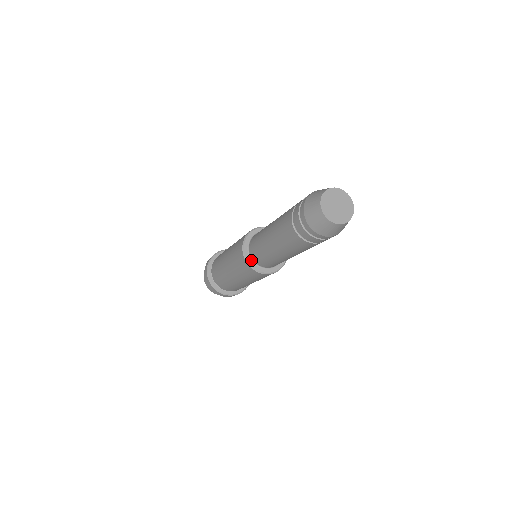
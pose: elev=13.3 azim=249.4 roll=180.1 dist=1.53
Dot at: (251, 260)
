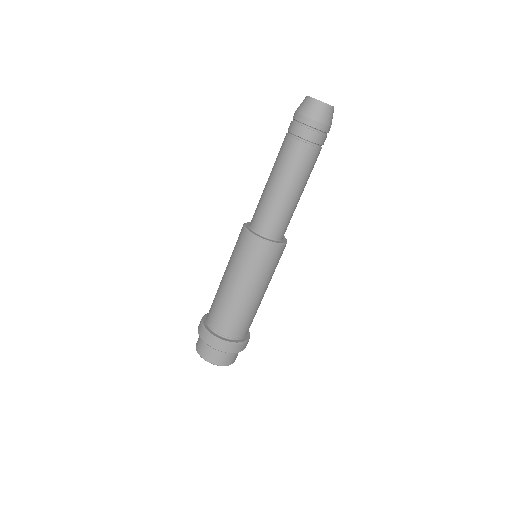
Dot at: (261, 237)
